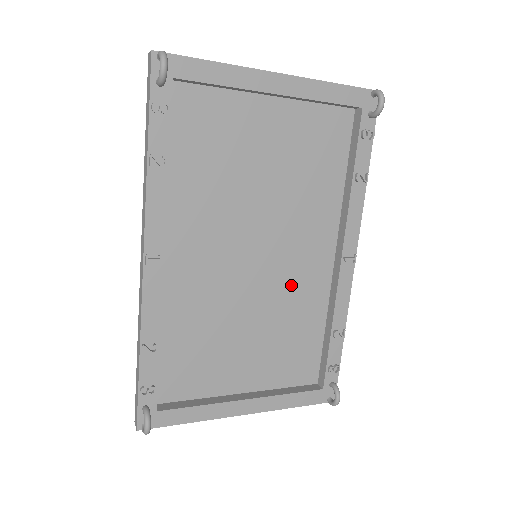
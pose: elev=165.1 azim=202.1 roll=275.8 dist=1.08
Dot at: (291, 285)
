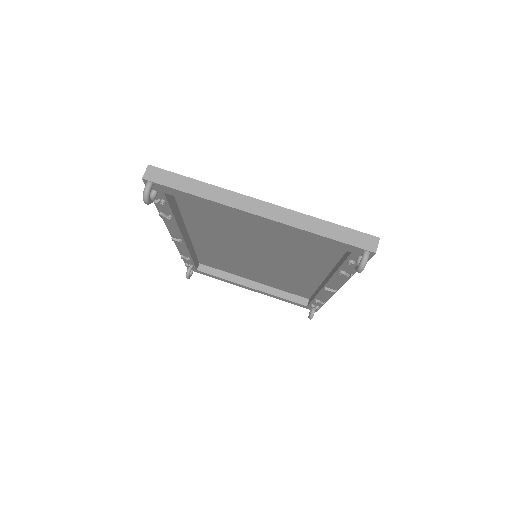
Dot at: (287, 271)
